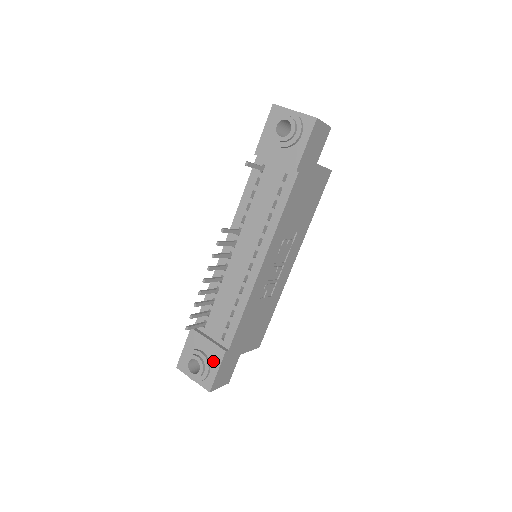
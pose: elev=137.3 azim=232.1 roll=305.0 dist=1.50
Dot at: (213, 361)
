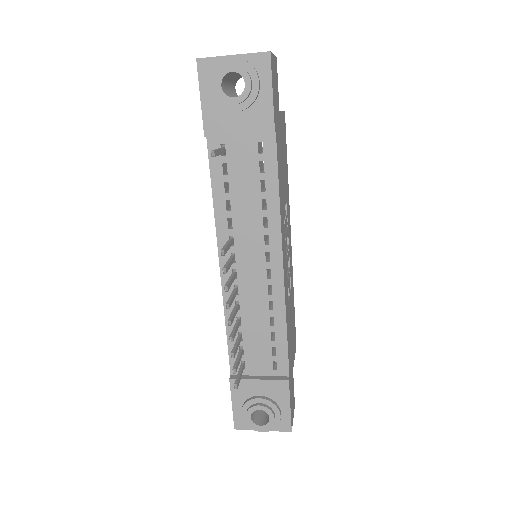
Dot at: (278, 399)
